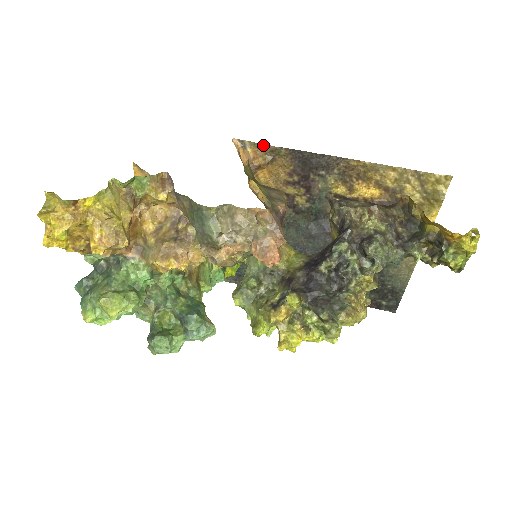
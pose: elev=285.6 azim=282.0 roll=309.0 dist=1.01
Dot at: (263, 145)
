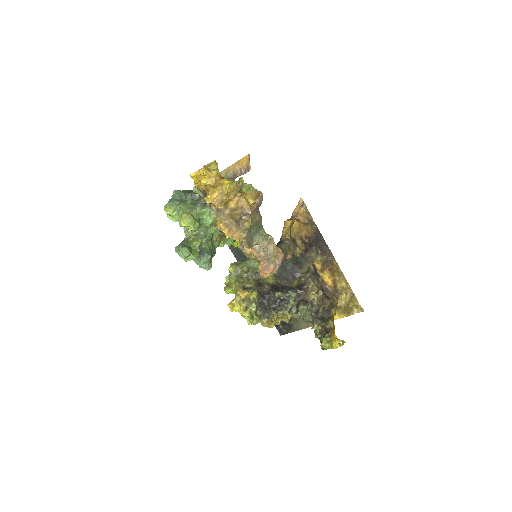
Dot at: (310, 214)
